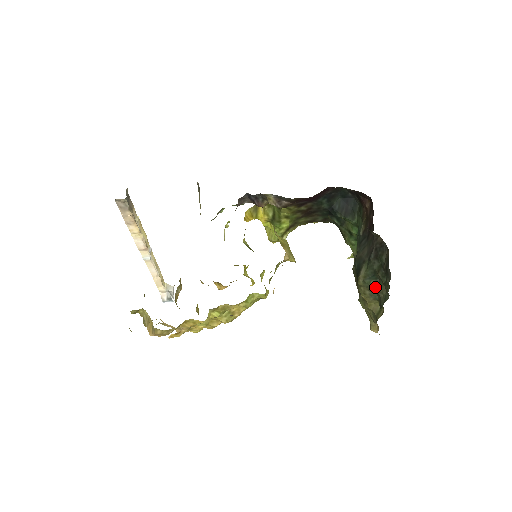
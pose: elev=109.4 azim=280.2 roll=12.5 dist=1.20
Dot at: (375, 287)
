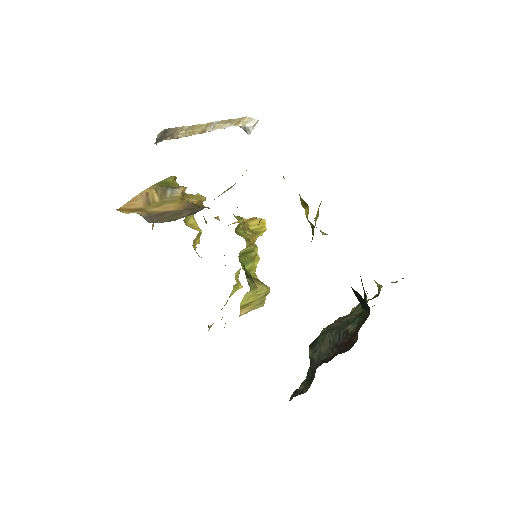
Dot at: occluded
